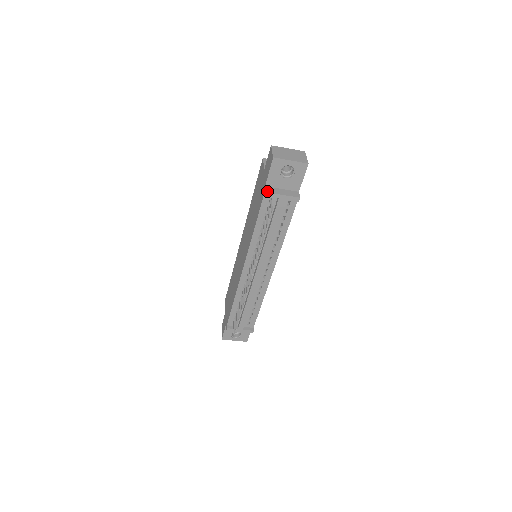
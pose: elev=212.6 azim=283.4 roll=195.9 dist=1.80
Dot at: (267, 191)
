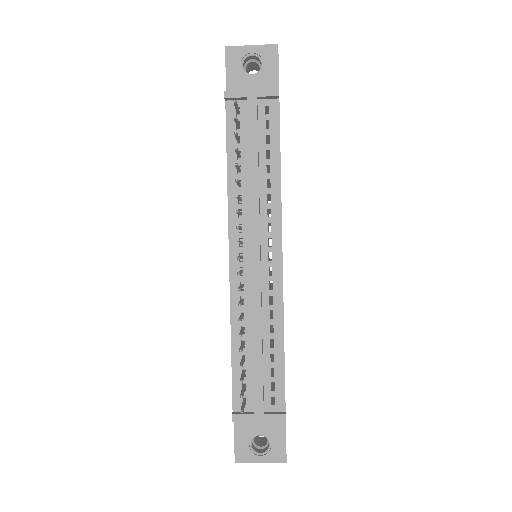
Dot at: (227, 91)
